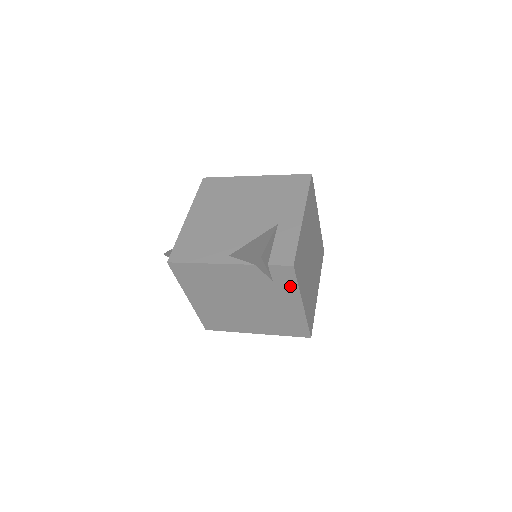
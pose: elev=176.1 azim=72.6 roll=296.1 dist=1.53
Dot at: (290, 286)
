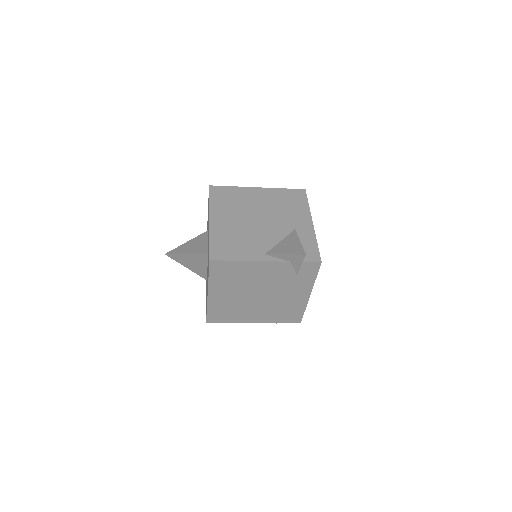
Dot at: (309, 279)
